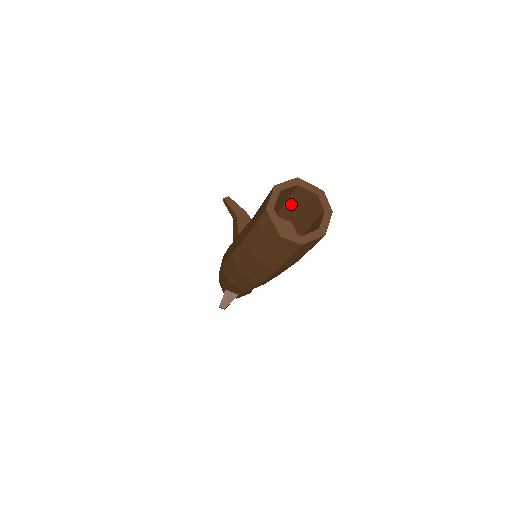
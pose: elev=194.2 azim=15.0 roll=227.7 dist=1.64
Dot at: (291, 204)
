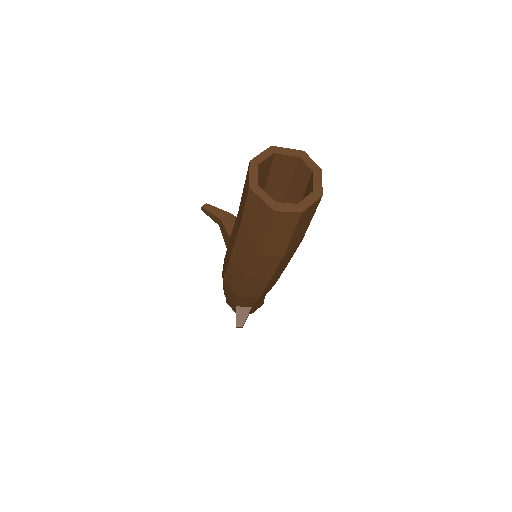
Dot at: (274, 180)
